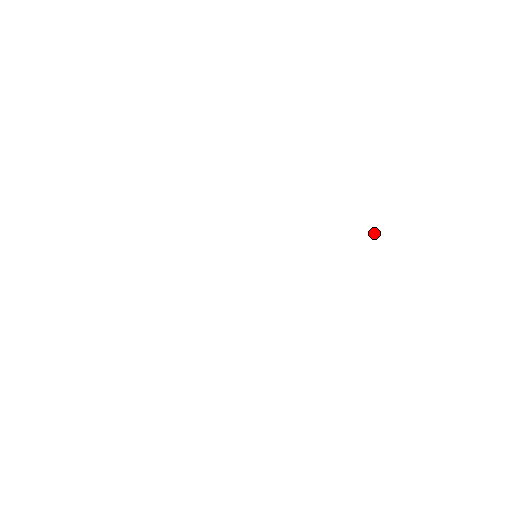
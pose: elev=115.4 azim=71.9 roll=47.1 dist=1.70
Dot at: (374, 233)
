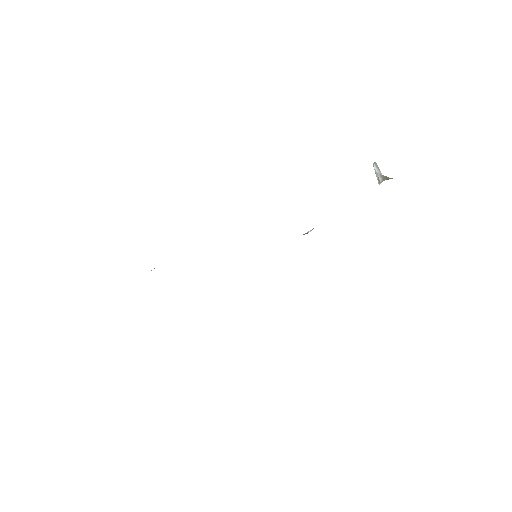
Dot at: (377, 174)
